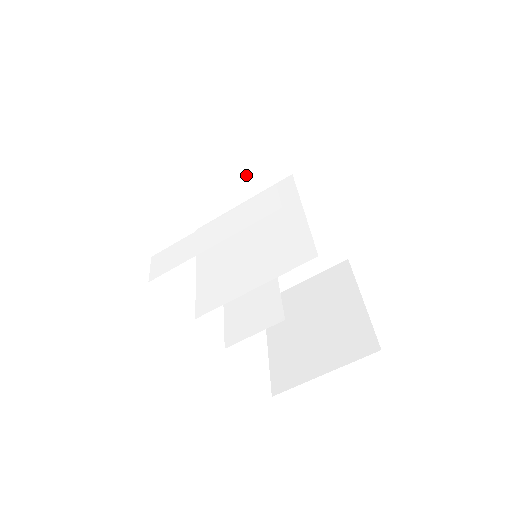
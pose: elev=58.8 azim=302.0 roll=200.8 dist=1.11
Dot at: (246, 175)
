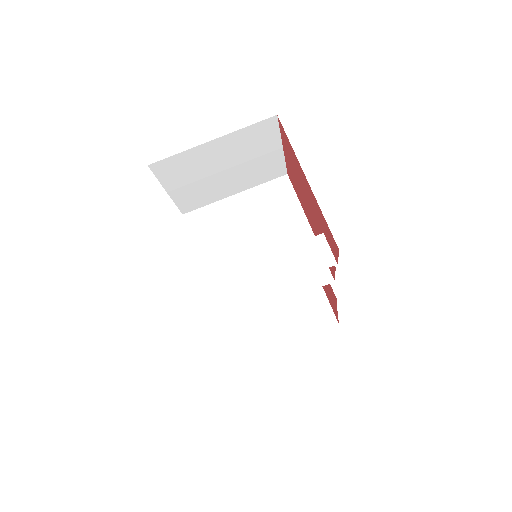
Dot at: (249, 175)
